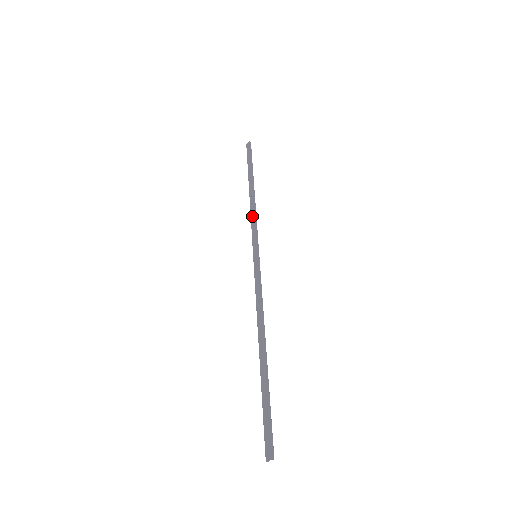
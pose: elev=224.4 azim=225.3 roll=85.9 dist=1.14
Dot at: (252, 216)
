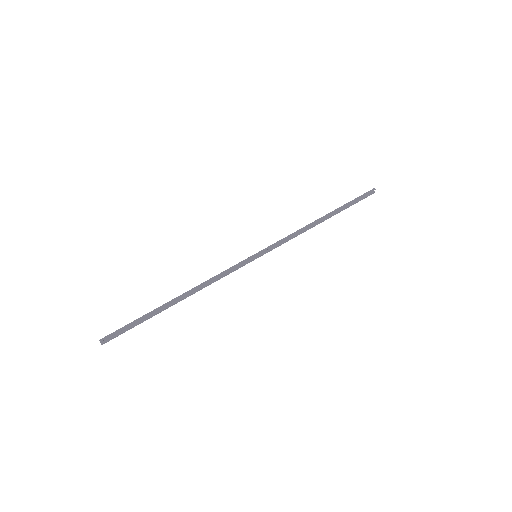
Dot at: (293, 234)
